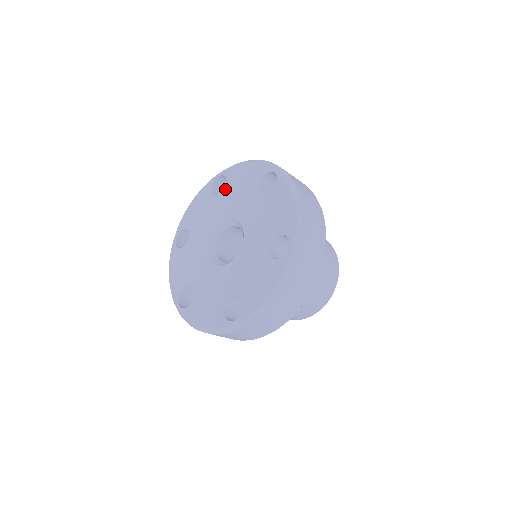
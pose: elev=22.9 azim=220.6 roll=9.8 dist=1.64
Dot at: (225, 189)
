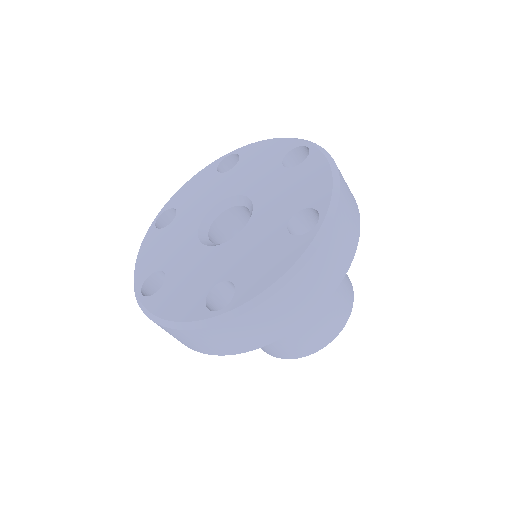
Dot at: (178, 211)
